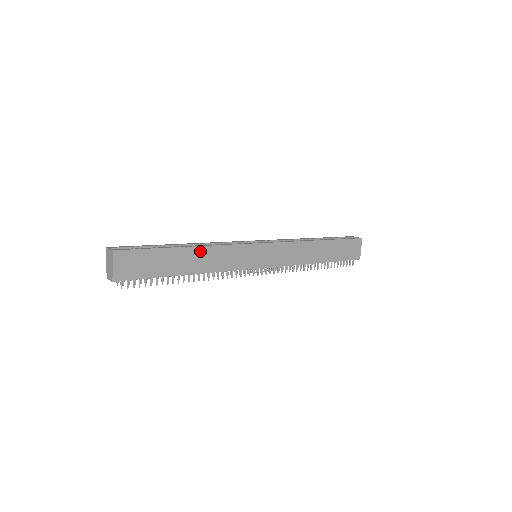
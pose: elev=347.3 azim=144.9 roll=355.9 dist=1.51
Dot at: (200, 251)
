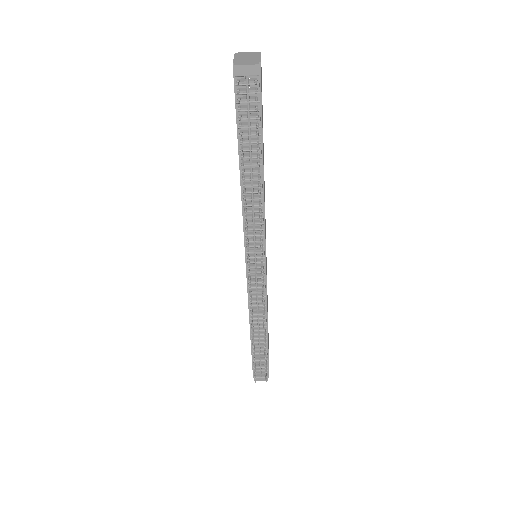
Dot at: occluded
